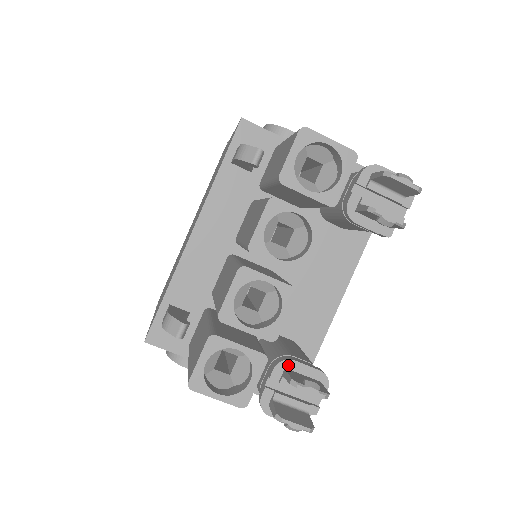
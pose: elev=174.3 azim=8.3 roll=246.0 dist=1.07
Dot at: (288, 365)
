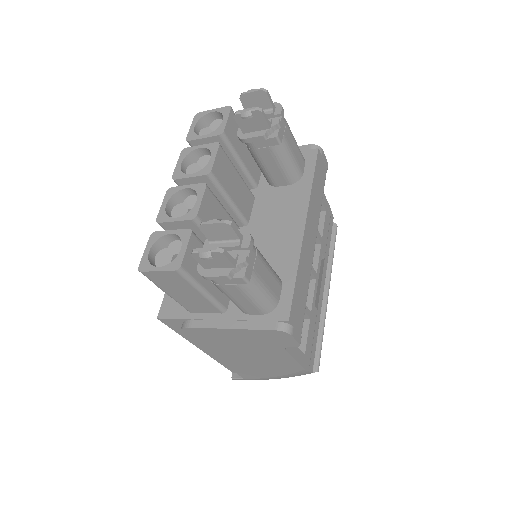
Dot at: occluded
